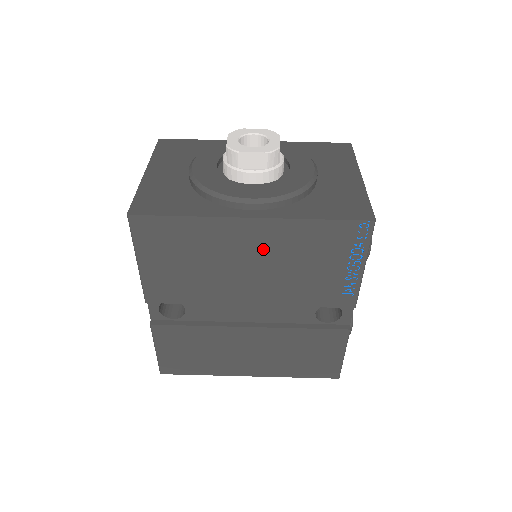
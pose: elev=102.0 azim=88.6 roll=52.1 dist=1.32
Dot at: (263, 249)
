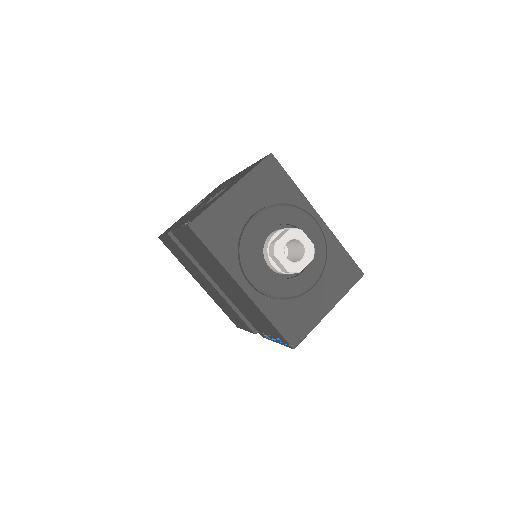
Dot at: (240, 295)
